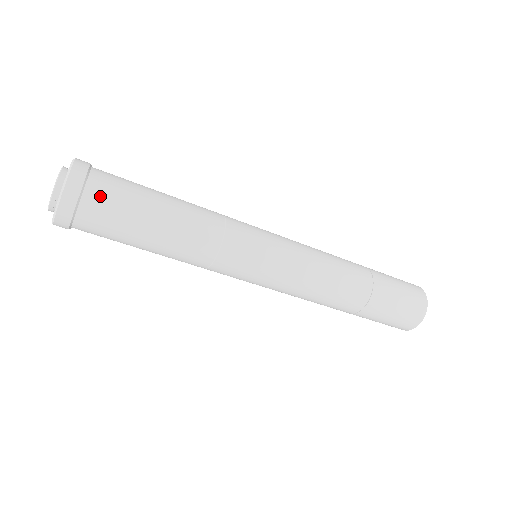
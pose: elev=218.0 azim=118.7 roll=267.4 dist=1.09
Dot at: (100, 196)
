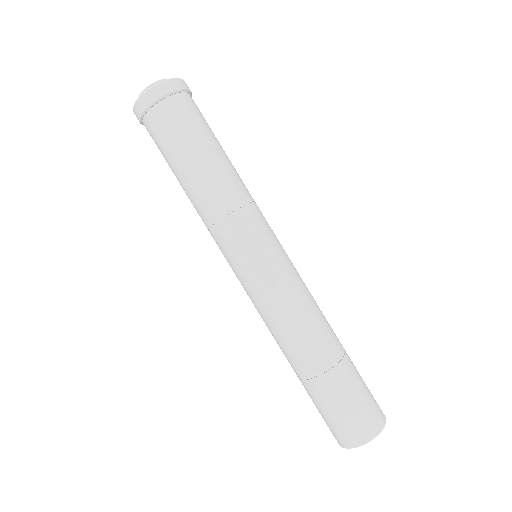
Dot at: occluded
